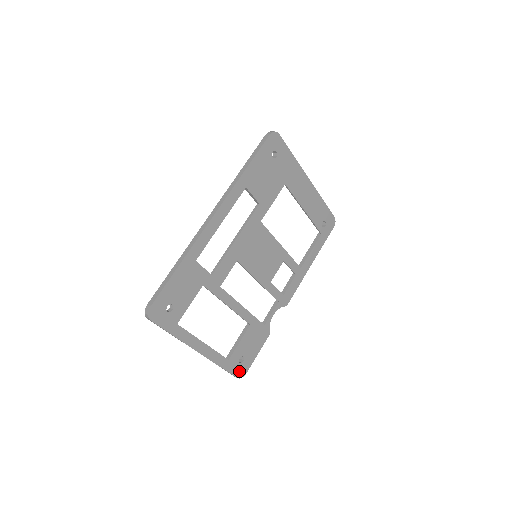
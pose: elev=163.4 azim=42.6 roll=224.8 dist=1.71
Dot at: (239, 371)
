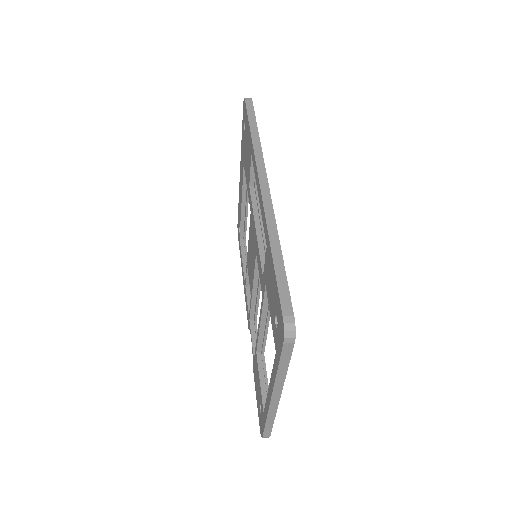
Dot at: occluded
